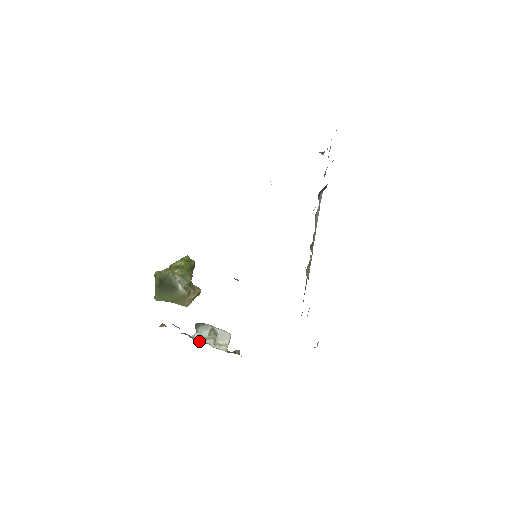
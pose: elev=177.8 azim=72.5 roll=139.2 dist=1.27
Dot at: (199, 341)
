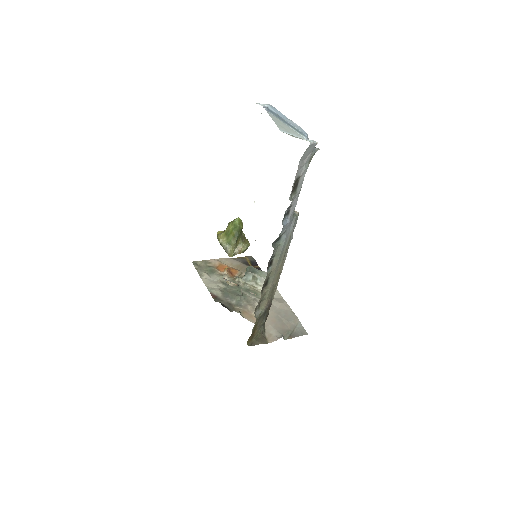
Dot at: (247, 281)
